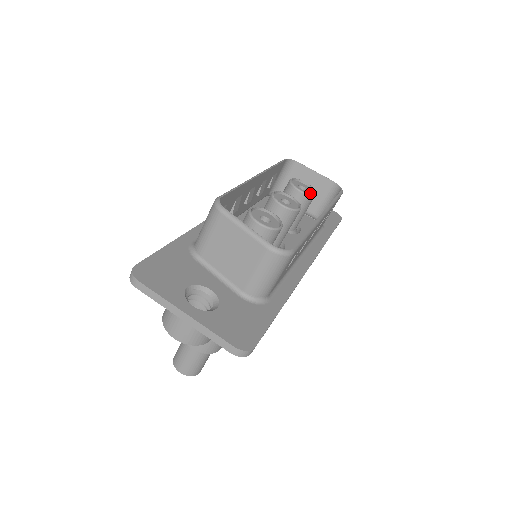
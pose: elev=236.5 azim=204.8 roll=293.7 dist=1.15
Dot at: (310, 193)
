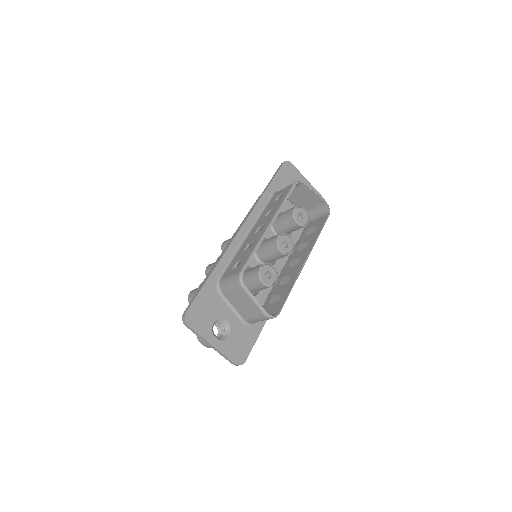
Dot at: (305, 222)
